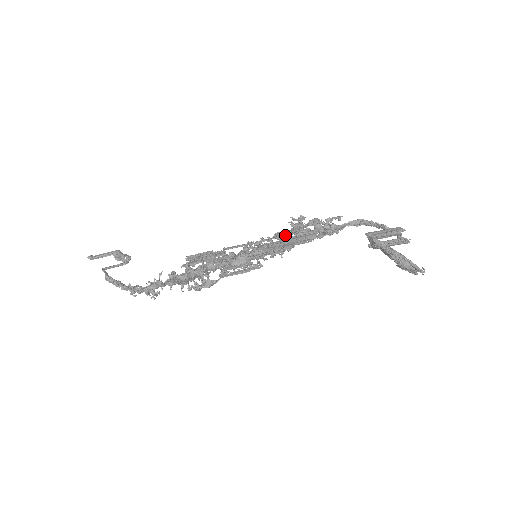
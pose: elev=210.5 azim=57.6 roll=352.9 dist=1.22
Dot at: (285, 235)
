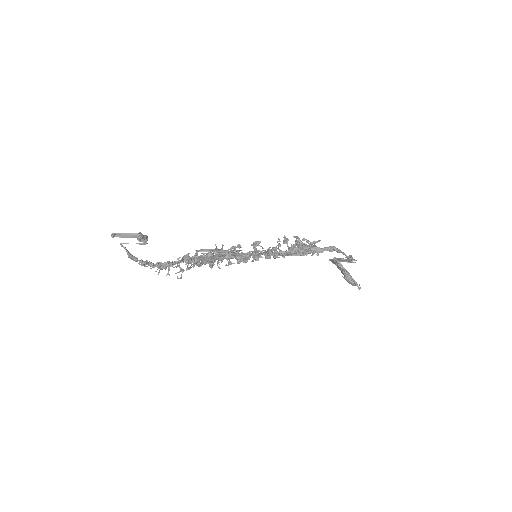
Dot at: (286, 253)
